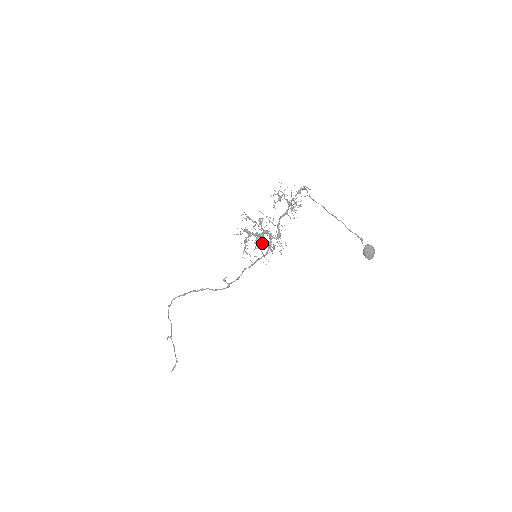
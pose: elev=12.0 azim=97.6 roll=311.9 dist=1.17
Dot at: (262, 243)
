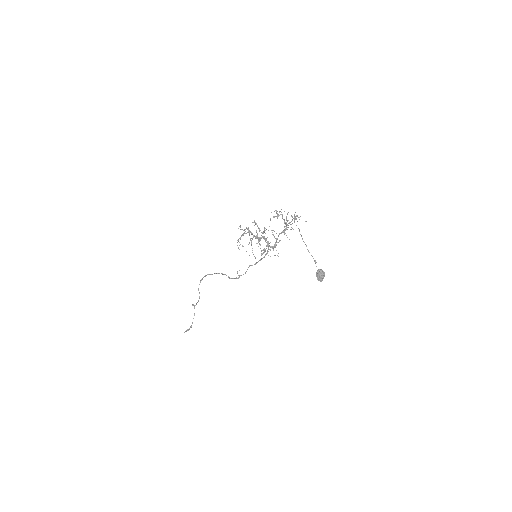
Dot at: (257, 243)
